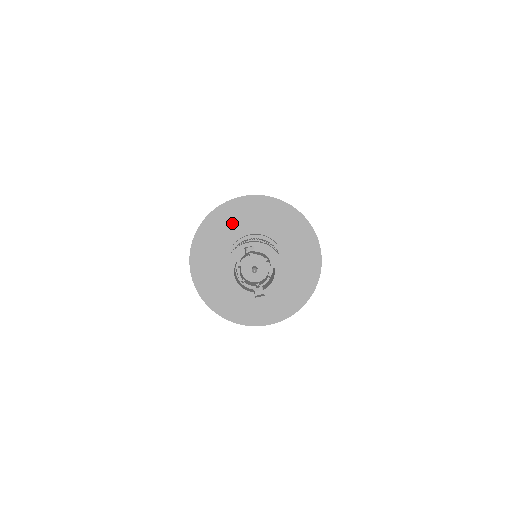
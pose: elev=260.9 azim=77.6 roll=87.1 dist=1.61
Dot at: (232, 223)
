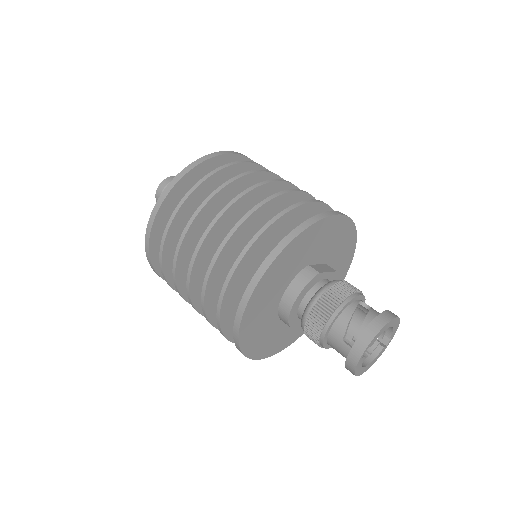
Dot at: (262, 312)
